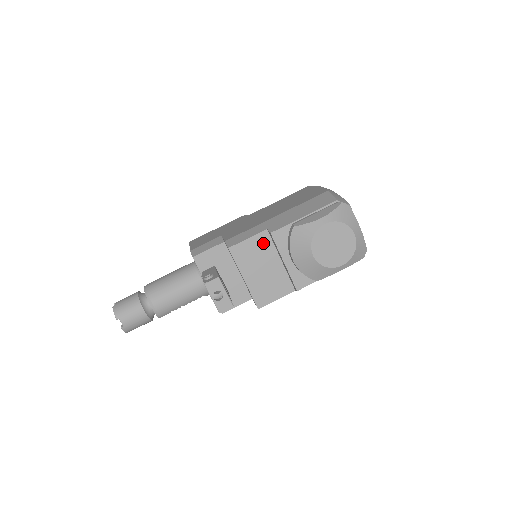
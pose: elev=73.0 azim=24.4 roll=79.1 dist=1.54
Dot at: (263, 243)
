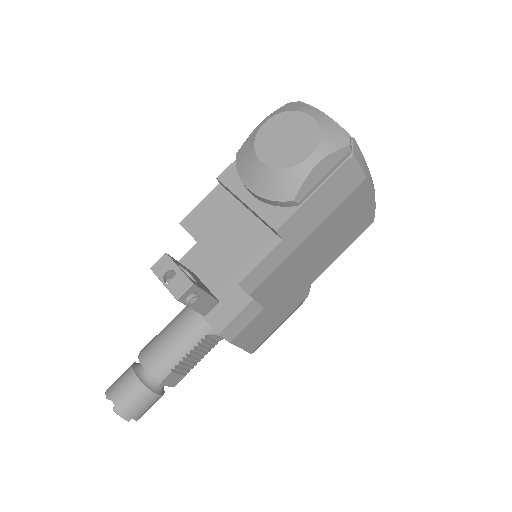
Dot at: (219, 200)
